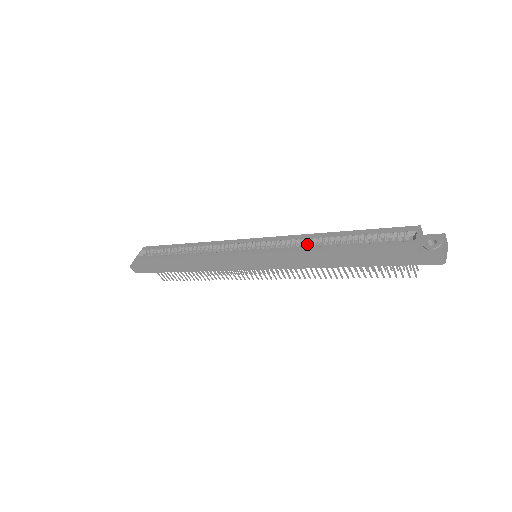
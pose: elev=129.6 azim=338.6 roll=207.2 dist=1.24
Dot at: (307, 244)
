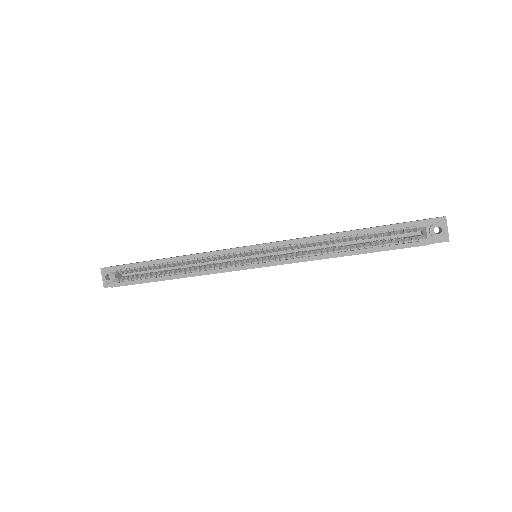
Dot at: (314, 245)
